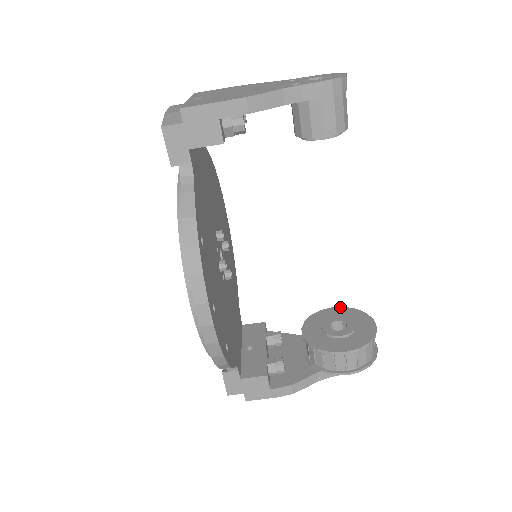
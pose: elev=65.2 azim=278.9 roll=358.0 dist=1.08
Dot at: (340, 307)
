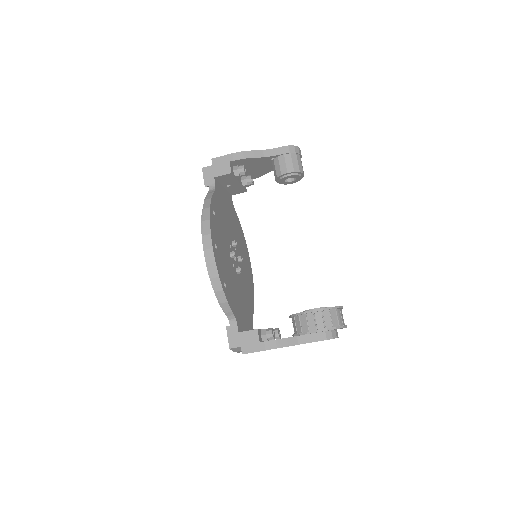
Dot at: occluded
